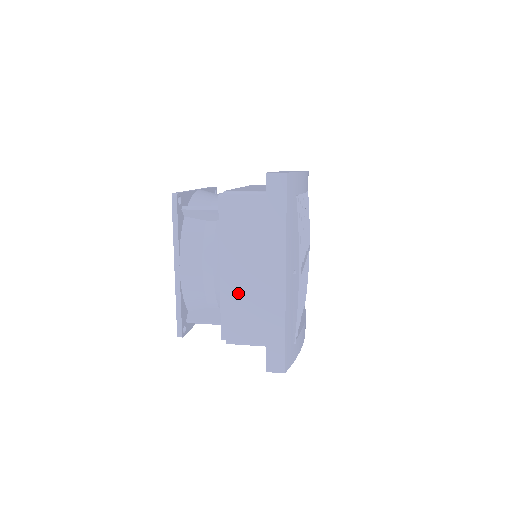
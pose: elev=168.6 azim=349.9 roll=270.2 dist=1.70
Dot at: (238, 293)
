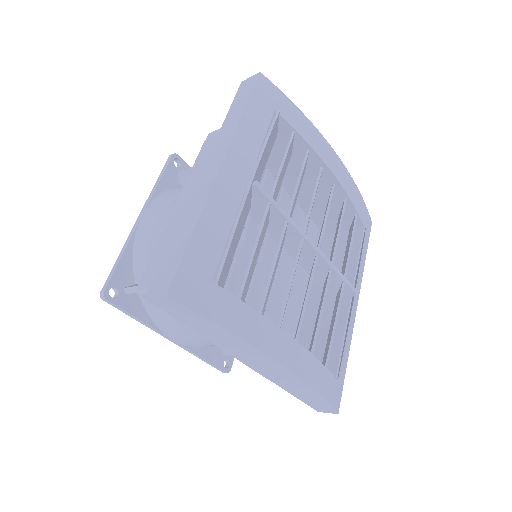
Dot at: occluded
